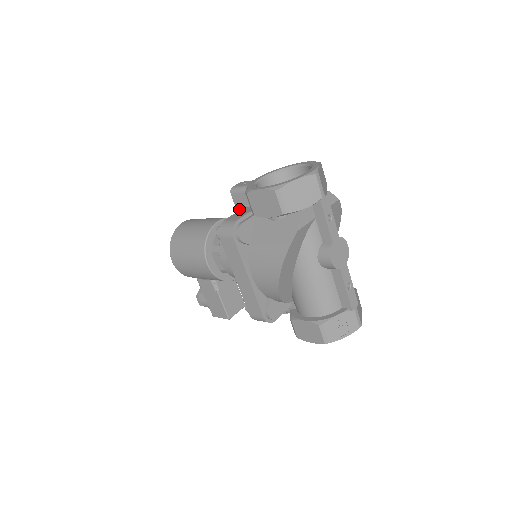
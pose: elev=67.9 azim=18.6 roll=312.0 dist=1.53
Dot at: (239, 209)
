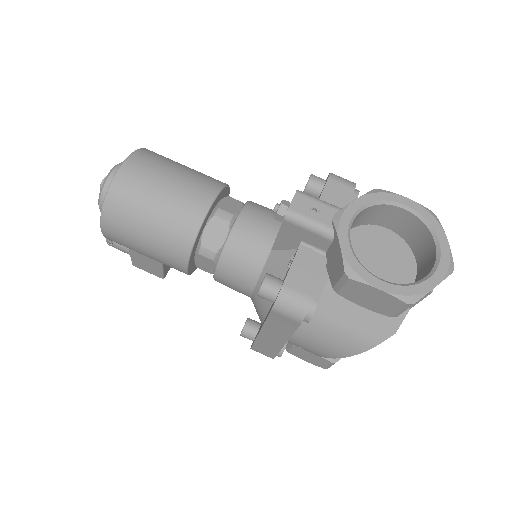
Dot at: (284, 237)
